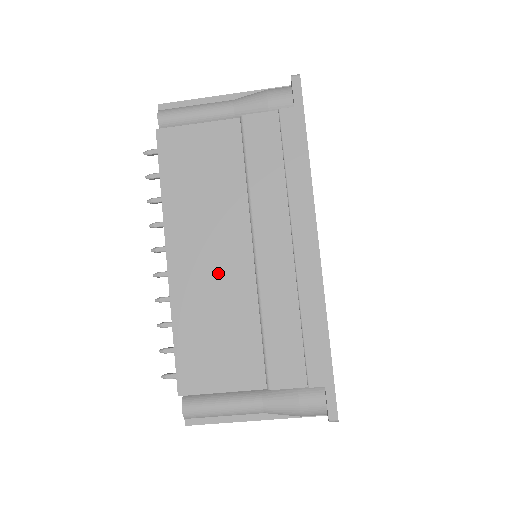
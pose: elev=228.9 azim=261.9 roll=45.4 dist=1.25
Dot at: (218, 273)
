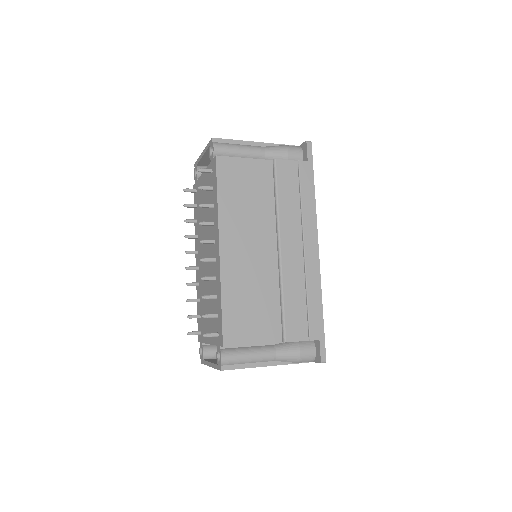
Dot at: (254, 262)
